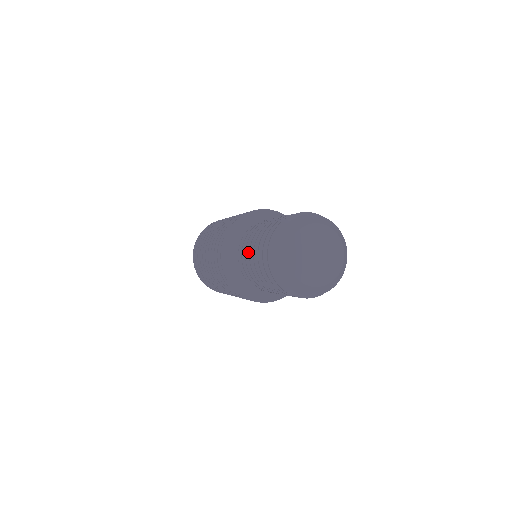
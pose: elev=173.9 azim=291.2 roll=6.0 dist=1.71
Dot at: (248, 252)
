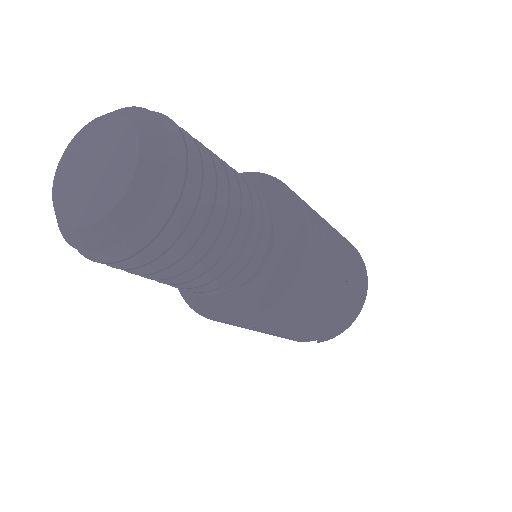
Dot at: occluded
